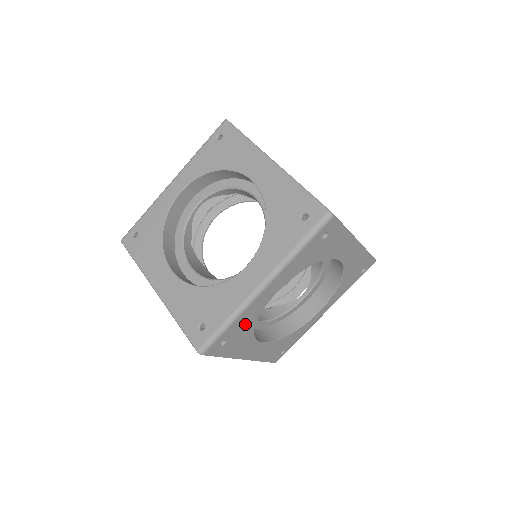
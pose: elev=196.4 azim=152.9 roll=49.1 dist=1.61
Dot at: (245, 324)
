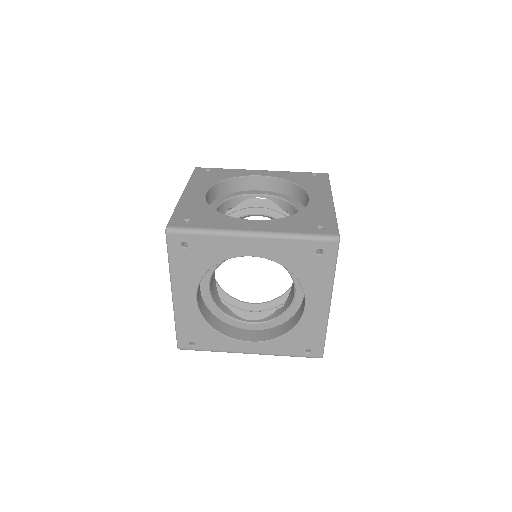
Dot at: (210, 252)
